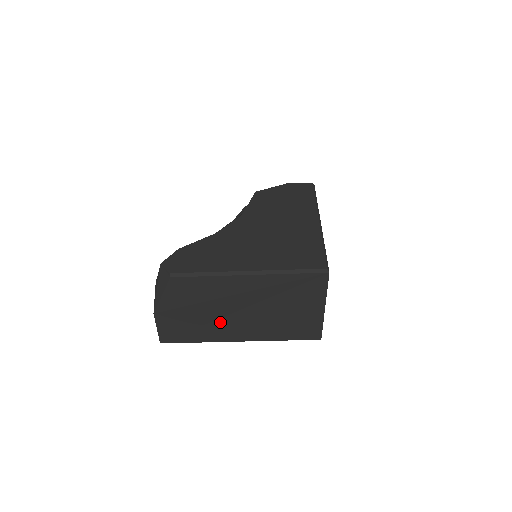
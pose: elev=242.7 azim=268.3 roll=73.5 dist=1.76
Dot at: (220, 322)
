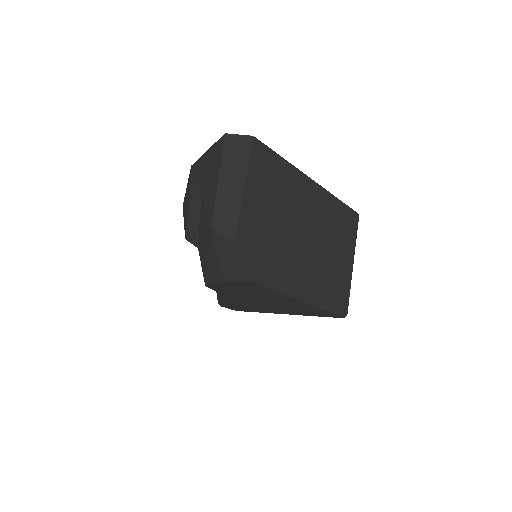
Dot at: occluded
